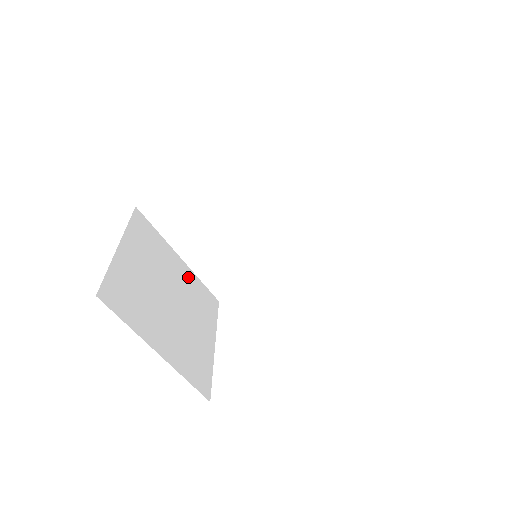
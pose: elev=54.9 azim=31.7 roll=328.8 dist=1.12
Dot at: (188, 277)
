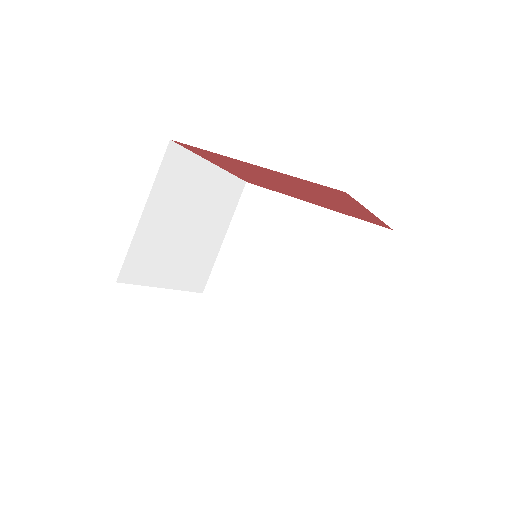
Dot at: (212, 249)
